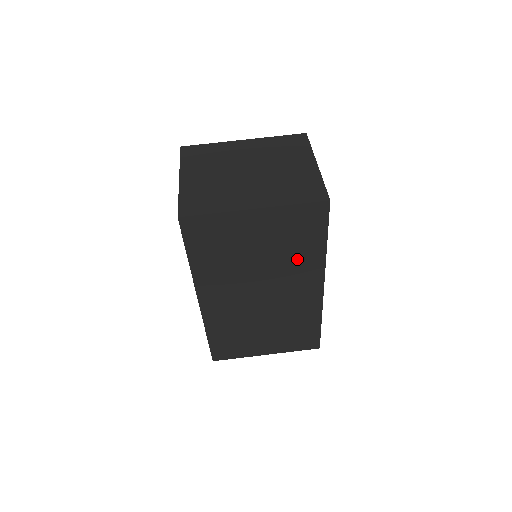
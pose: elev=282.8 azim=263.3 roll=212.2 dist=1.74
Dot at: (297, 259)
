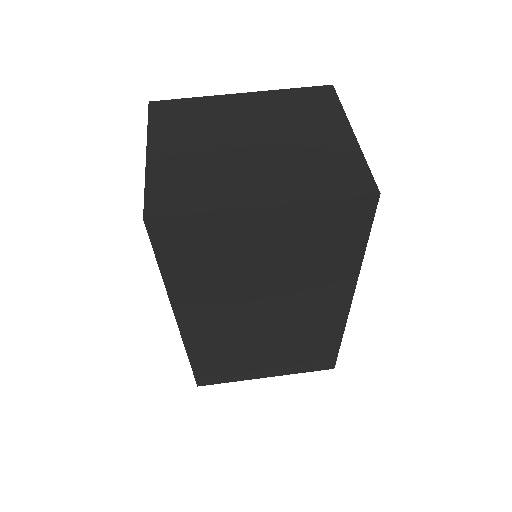
Dot at: (319, 272)
